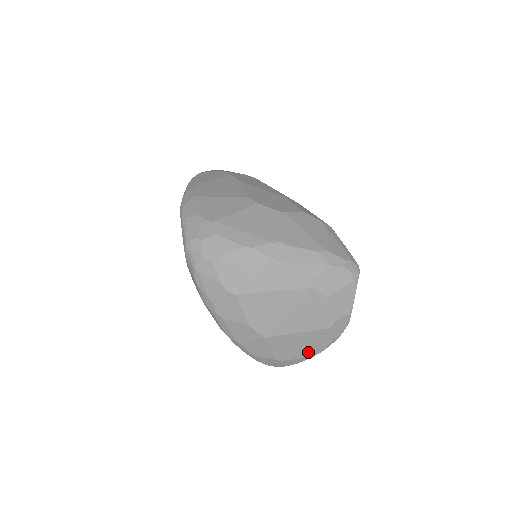
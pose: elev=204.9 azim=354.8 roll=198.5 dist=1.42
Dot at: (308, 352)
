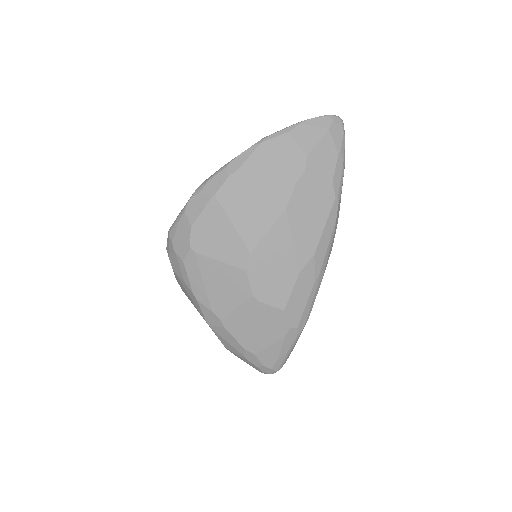
Dot at: occluded
